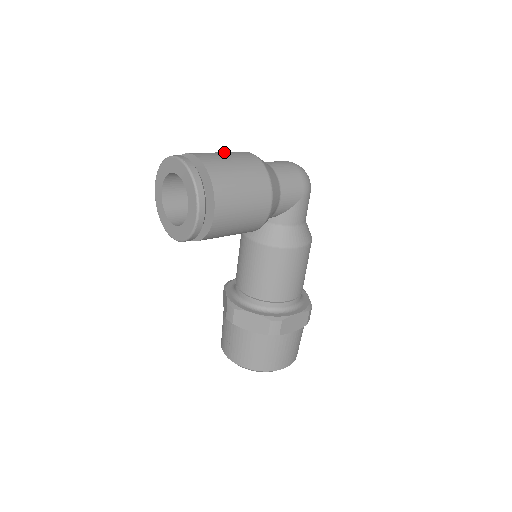
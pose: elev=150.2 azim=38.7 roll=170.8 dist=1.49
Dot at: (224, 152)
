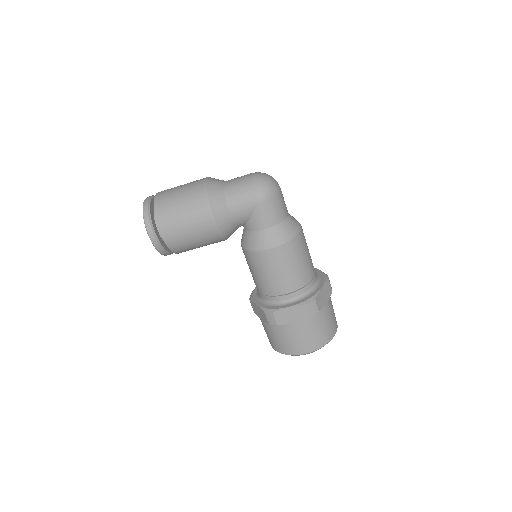
Dot at: (185, 184)
